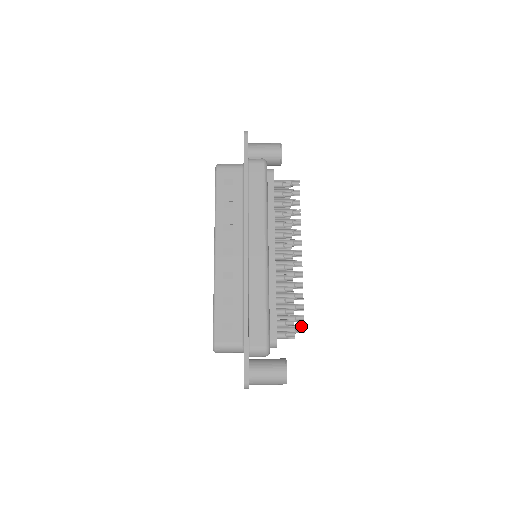
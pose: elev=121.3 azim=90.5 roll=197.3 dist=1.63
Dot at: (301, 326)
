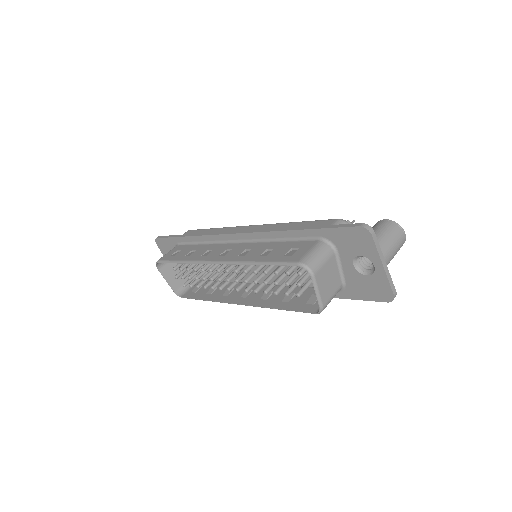
Dot at: occluded
